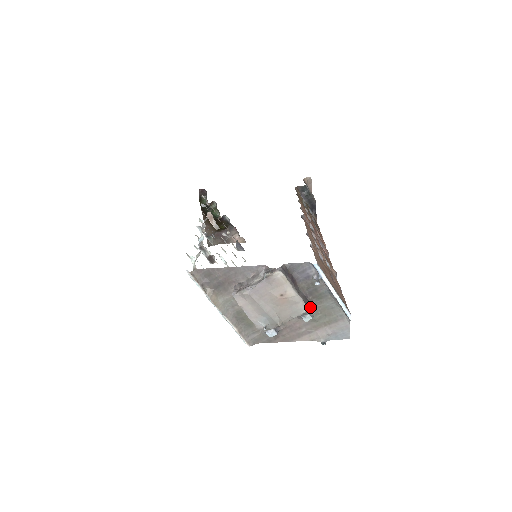
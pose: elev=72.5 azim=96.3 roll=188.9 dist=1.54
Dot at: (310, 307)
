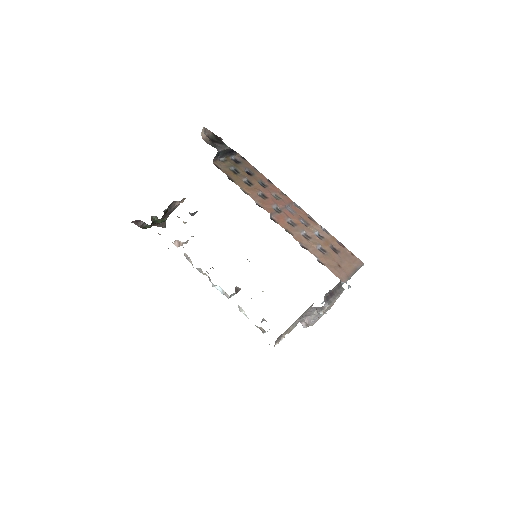
Dot at: (341, 283)
